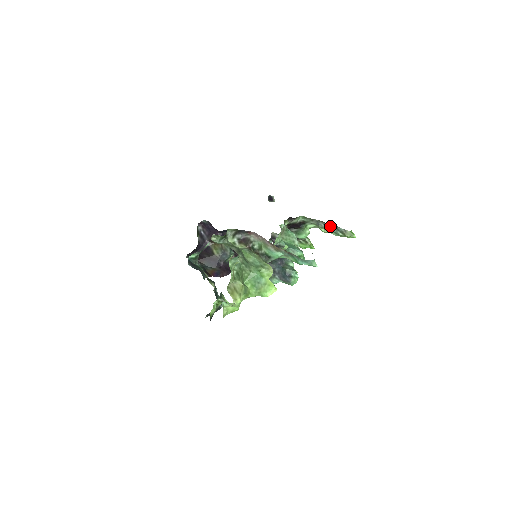
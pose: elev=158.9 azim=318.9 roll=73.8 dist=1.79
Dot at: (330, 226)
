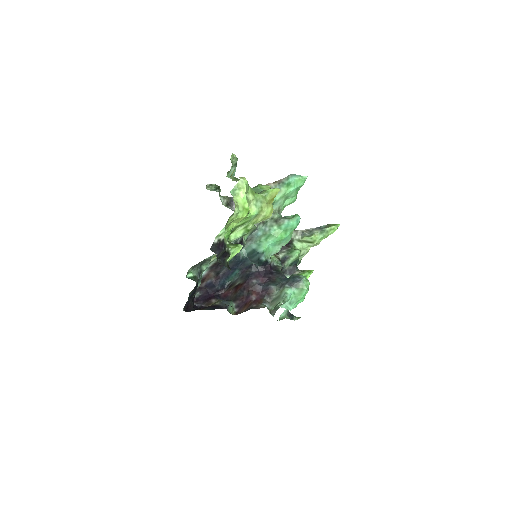
Dot at: (314, 230)
